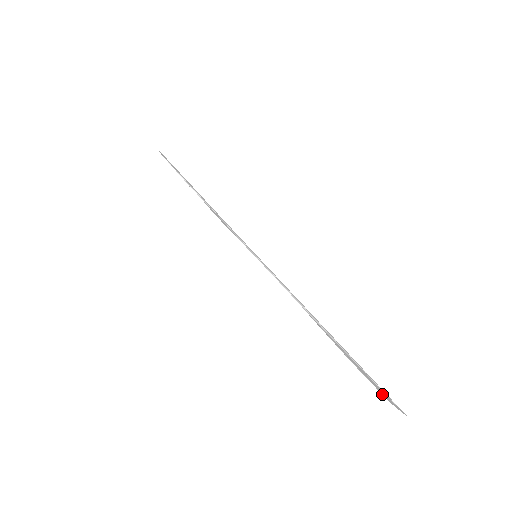
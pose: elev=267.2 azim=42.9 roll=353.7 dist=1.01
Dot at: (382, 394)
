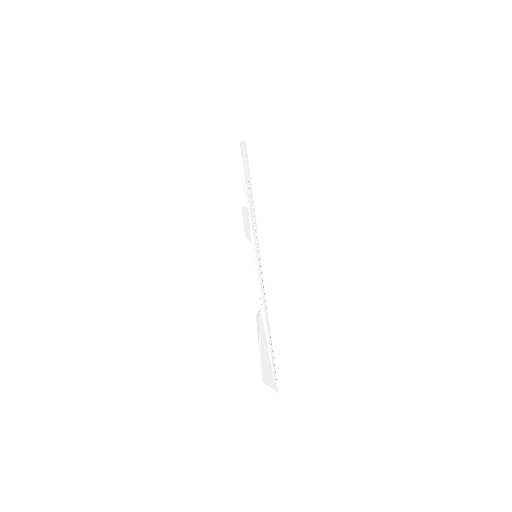
Dot at: (262, 376)
